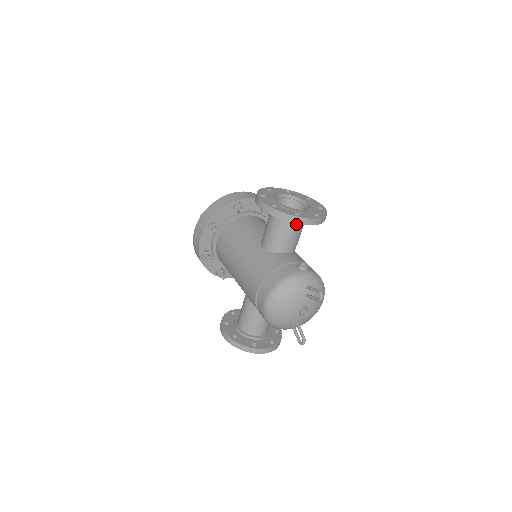
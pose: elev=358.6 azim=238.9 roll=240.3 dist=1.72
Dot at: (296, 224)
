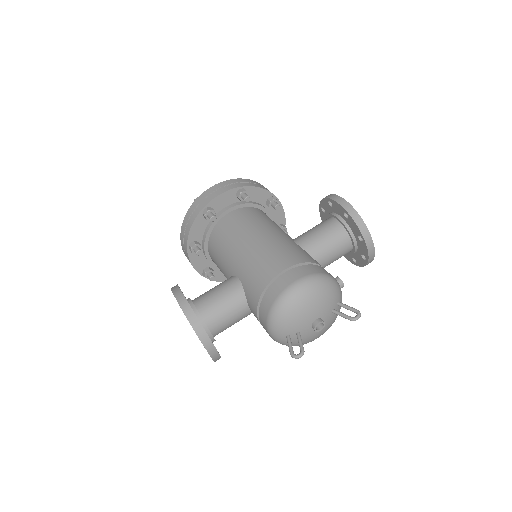
Dot at: (347, 246)
